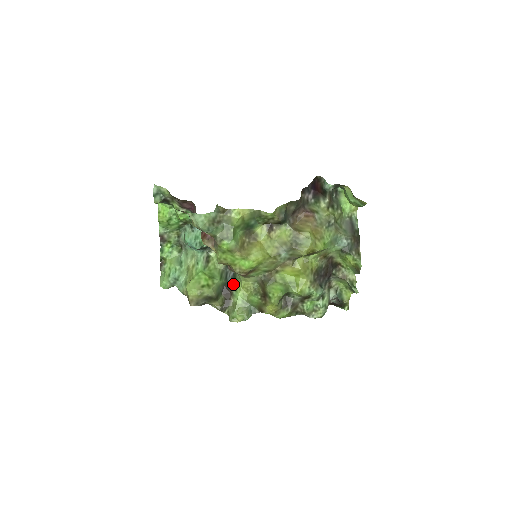
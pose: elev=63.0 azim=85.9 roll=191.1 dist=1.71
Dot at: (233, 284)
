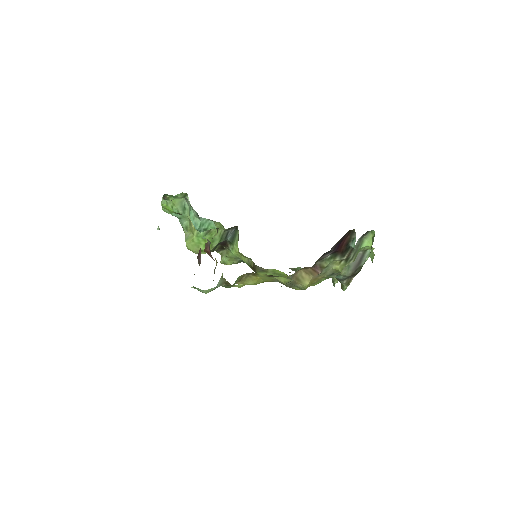
Dot at: (231, 242)
